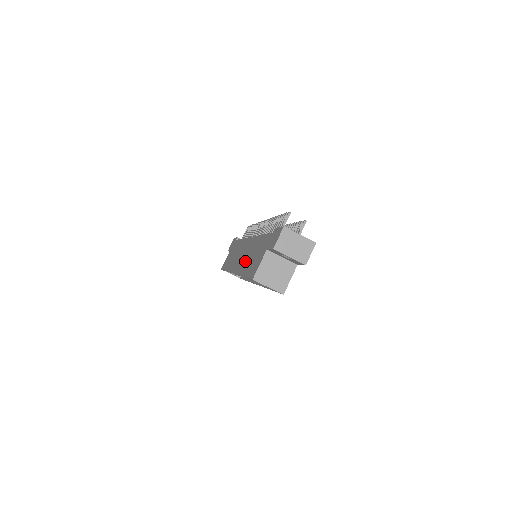
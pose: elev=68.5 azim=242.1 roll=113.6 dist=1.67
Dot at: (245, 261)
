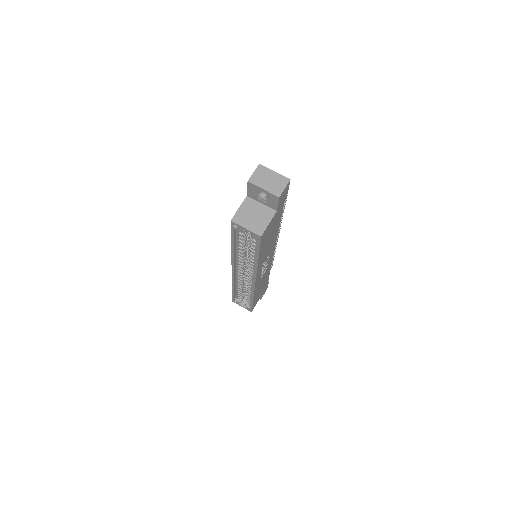
Dot at: occluded
